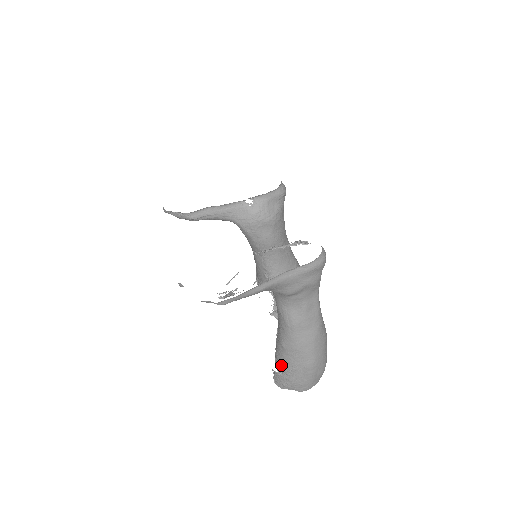
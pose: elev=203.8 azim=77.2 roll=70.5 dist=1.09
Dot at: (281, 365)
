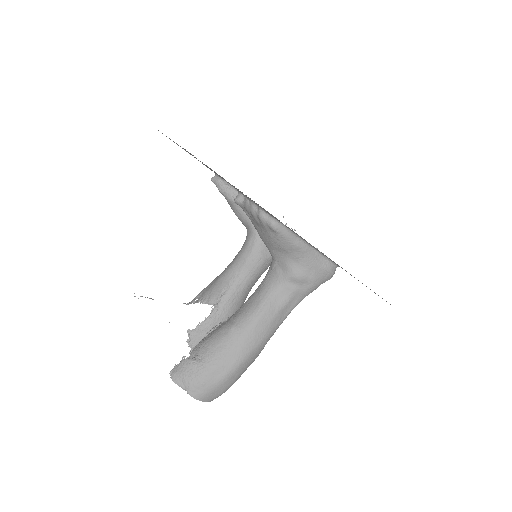
Dot at: (206, 350)
